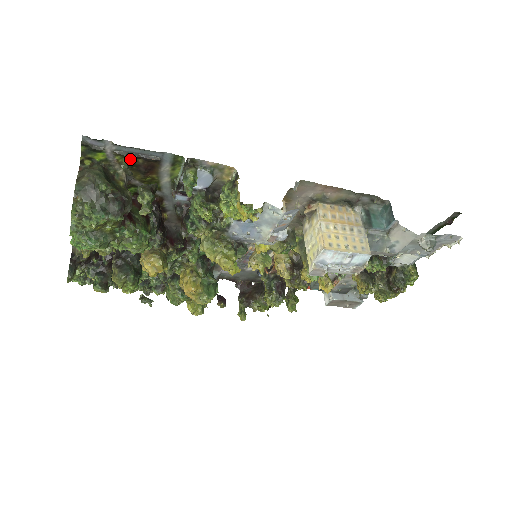
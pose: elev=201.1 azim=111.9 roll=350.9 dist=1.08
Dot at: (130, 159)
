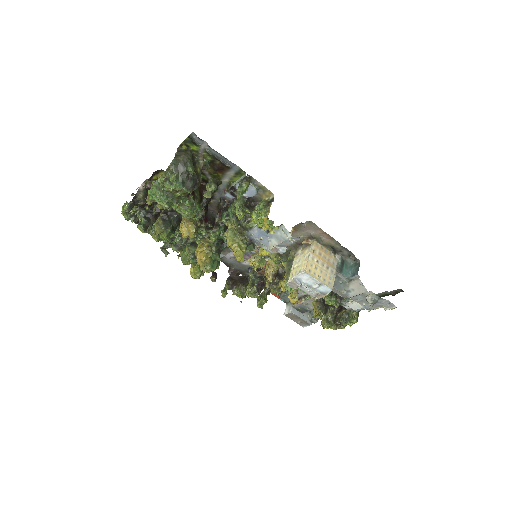
Dot at: (212, 158)
